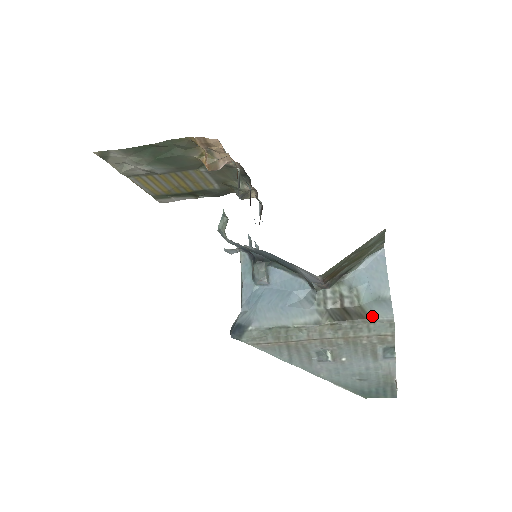
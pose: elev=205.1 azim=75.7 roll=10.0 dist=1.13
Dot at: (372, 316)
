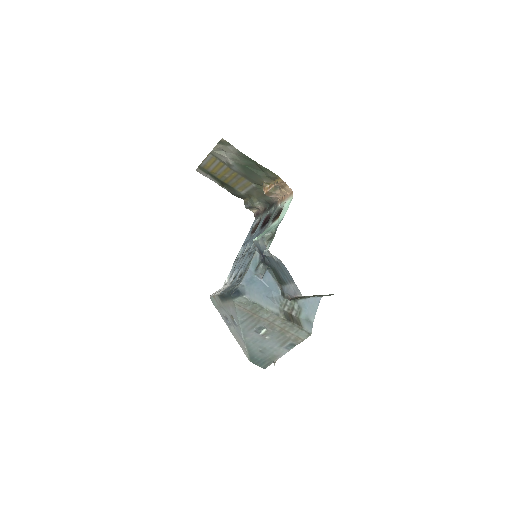
Dot at: (303, 327)
